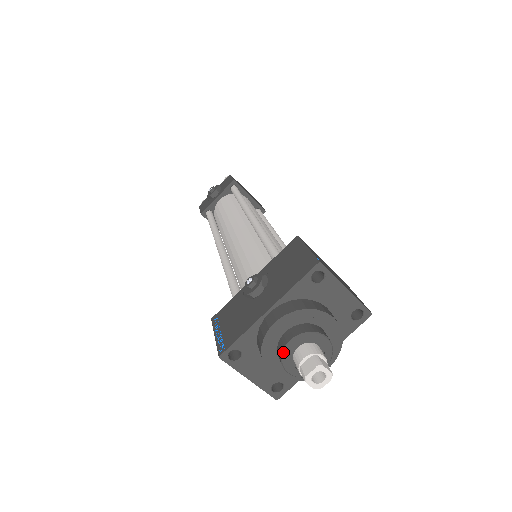
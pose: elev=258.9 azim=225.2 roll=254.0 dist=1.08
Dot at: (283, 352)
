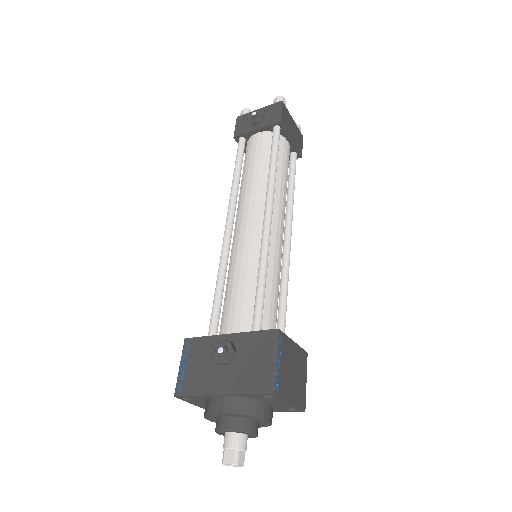
Dot at: (218, 431)
